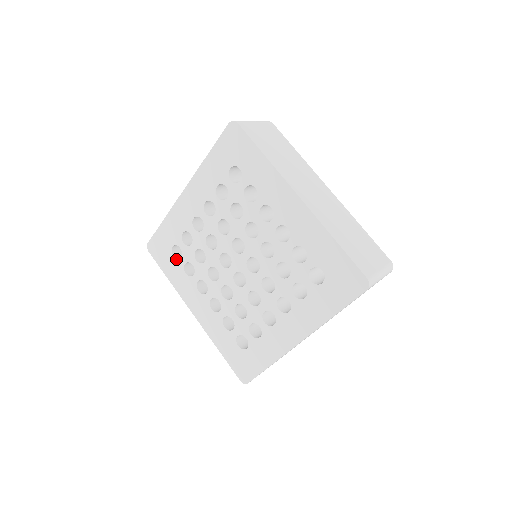
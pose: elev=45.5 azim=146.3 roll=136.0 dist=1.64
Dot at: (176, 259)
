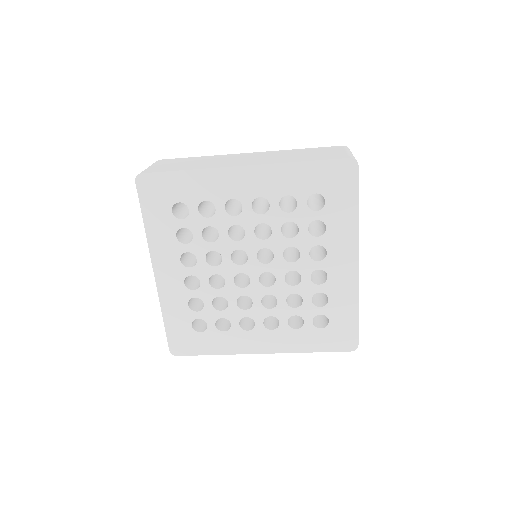
Dot at: (204, 331)
